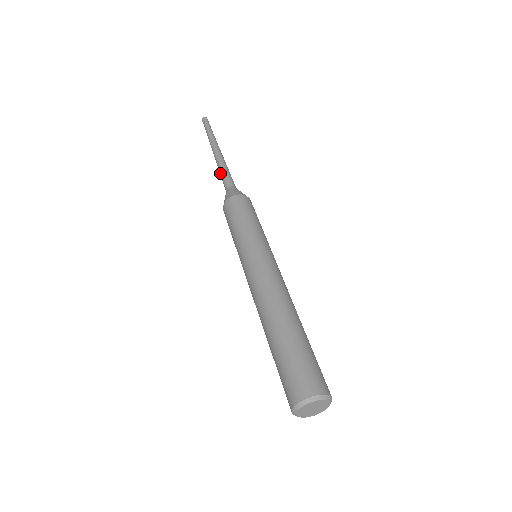
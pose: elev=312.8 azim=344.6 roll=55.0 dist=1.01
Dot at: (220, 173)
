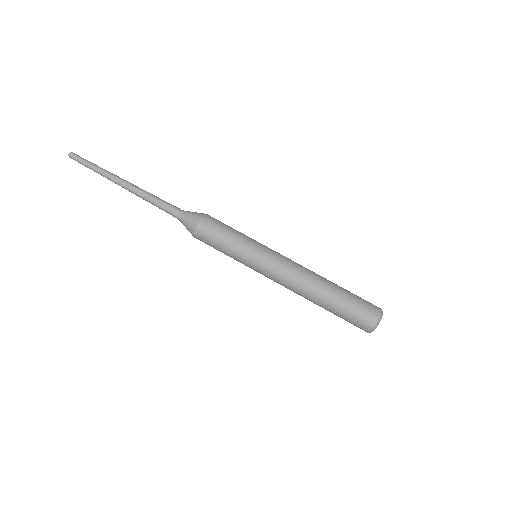
Dot at: (154, 204)
